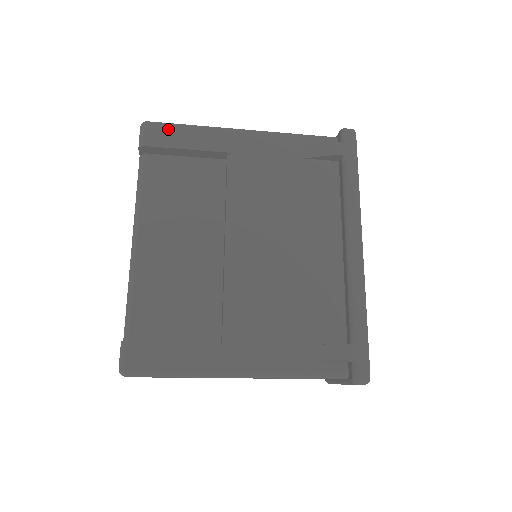
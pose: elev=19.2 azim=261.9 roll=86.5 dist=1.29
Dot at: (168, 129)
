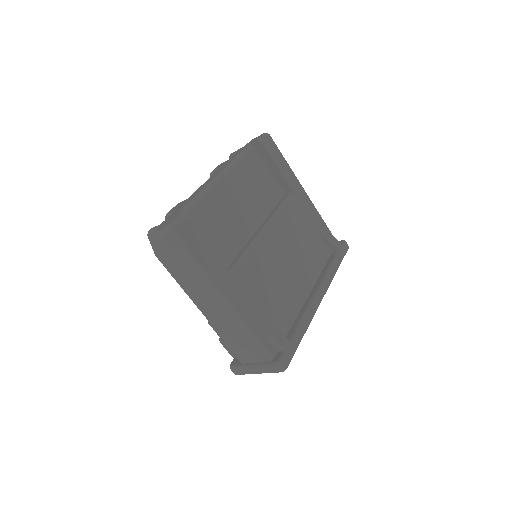
Dot at: (276, 149)
